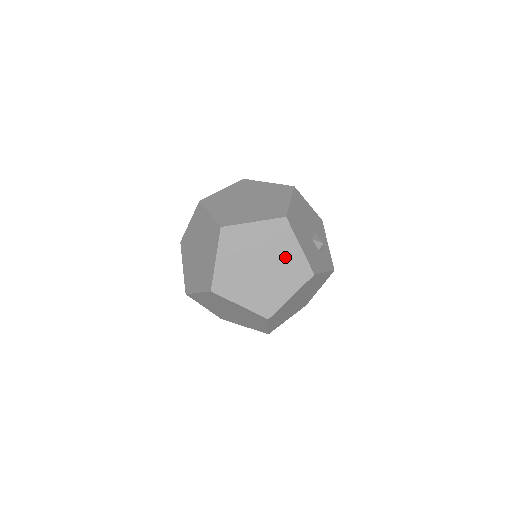
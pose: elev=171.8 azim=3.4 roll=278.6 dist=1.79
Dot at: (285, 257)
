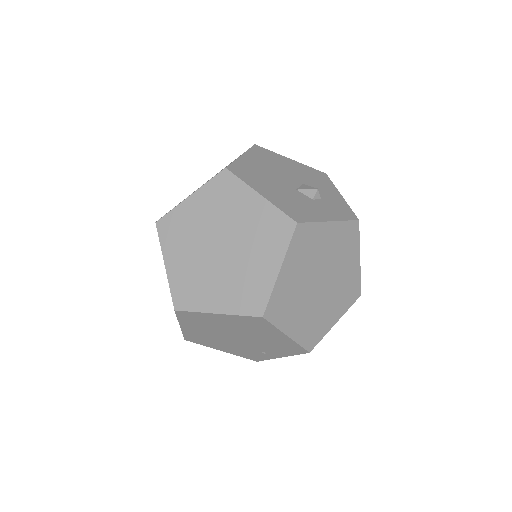
Dot at: (247, 219)
